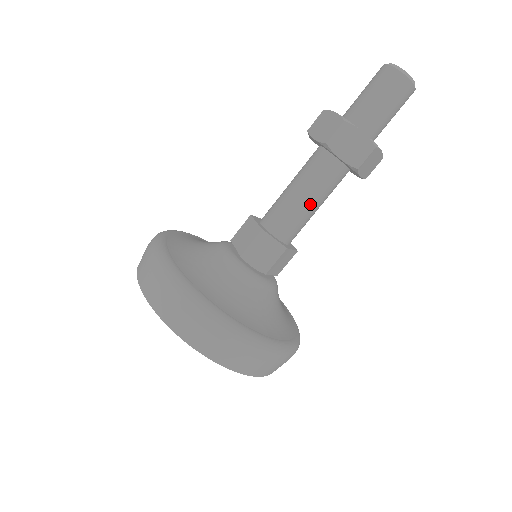
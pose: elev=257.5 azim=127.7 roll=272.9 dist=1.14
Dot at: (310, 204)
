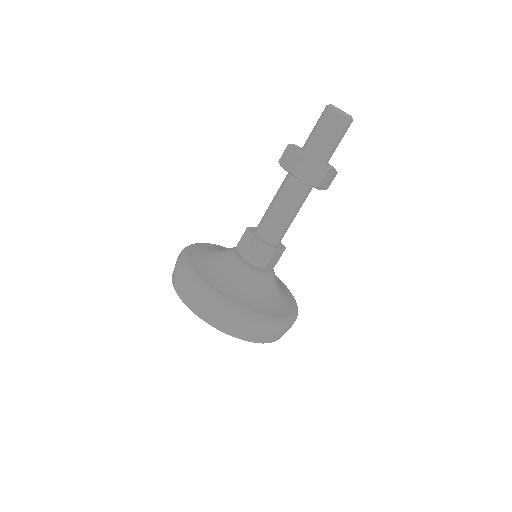
Dot at: (288, 215)
